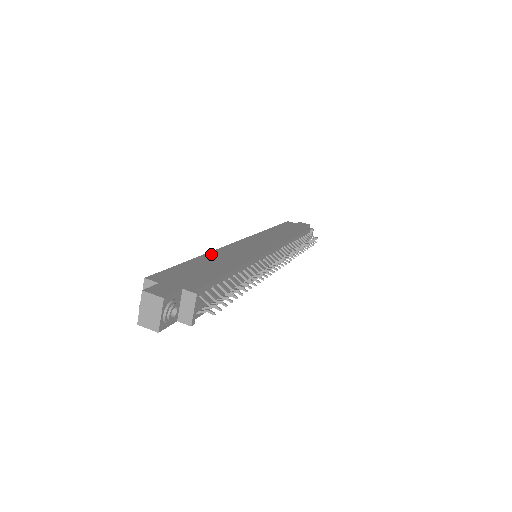
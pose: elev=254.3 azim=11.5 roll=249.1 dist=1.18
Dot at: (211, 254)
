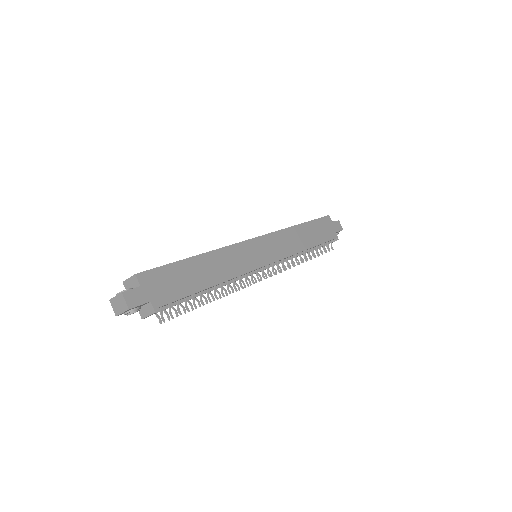
Dot at: (212, 255)
